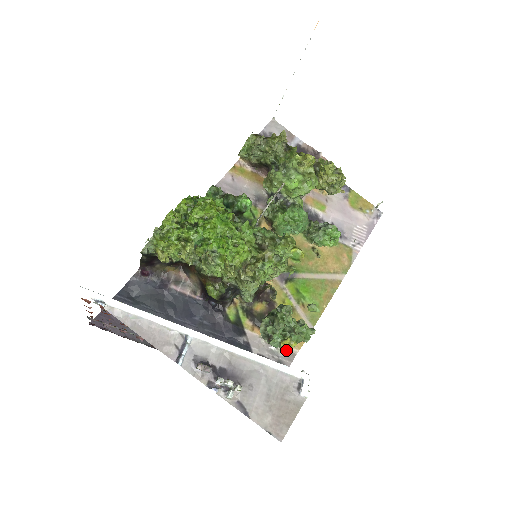
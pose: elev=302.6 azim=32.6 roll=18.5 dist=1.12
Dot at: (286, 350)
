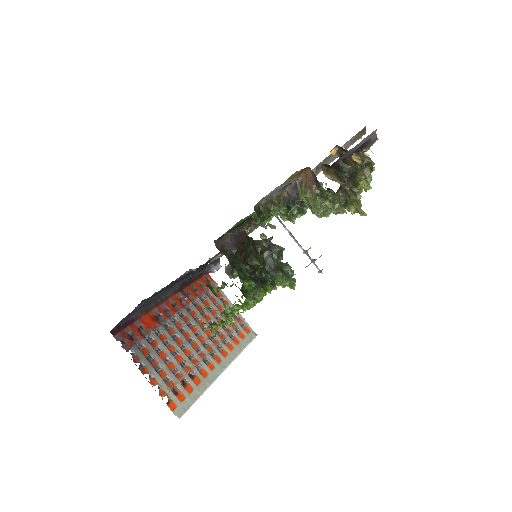
Dot at: occluded
